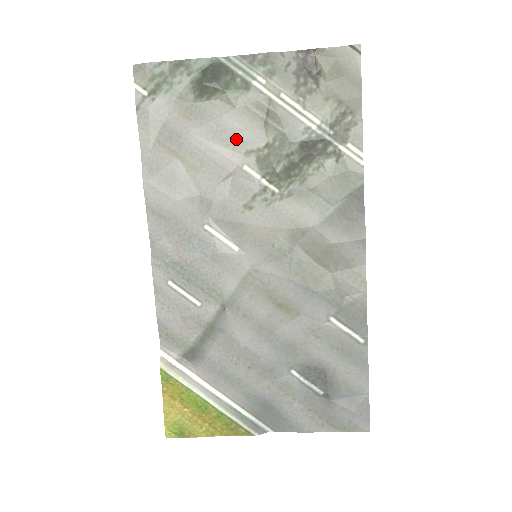
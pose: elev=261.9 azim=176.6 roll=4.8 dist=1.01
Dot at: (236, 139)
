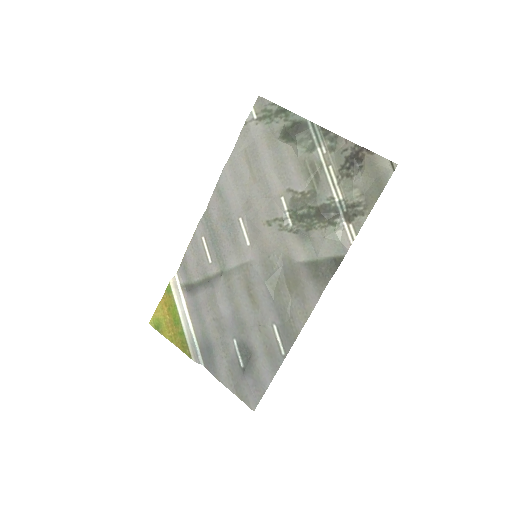
Dot at: (287, 177)
